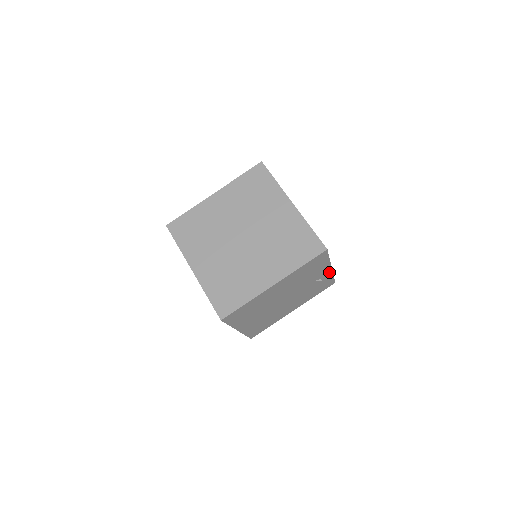
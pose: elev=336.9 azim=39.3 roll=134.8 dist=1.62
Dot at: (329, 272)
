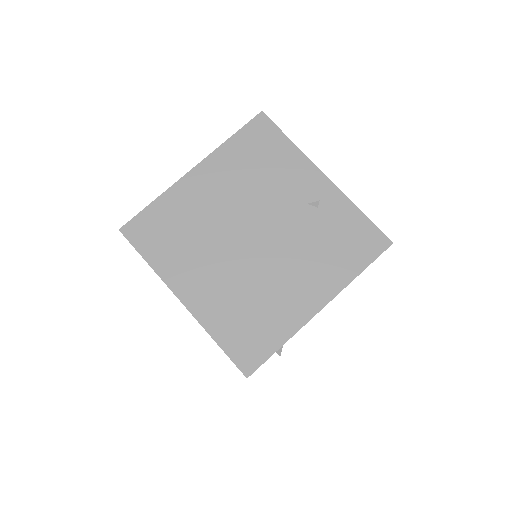
Dot at: (330, 189)
